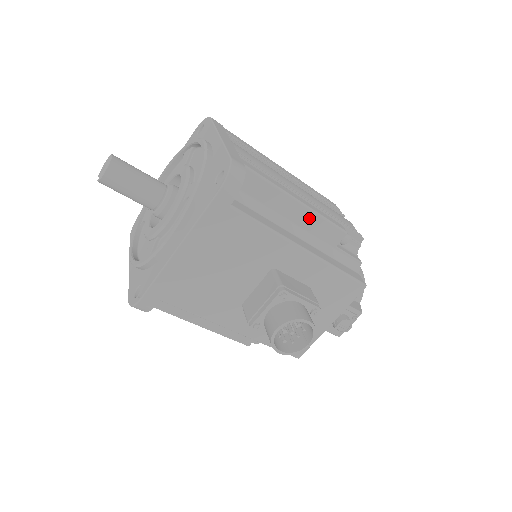
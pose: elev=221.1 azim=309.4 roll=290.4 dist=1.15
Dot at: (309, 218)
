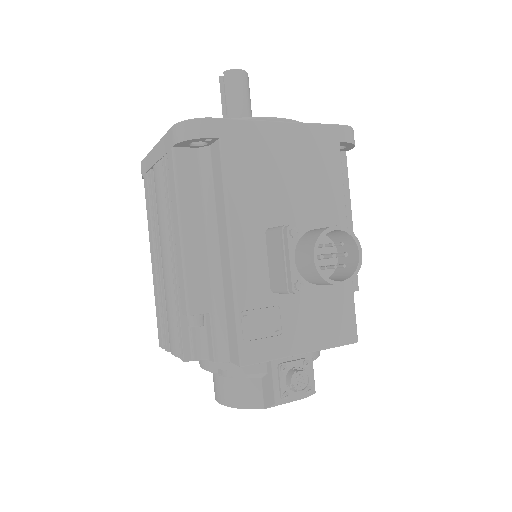
Dot at: occluded
